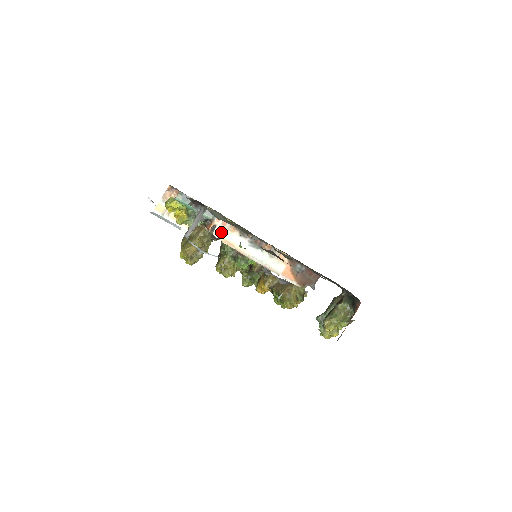
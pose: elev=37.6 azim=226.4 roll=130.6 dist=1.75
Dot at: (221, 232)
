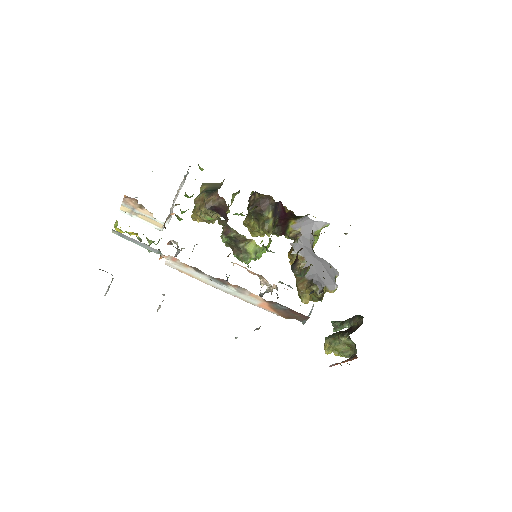
Dot at: (173, 264)
